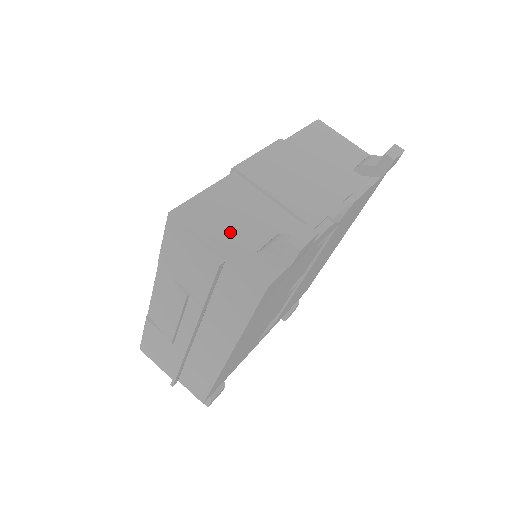
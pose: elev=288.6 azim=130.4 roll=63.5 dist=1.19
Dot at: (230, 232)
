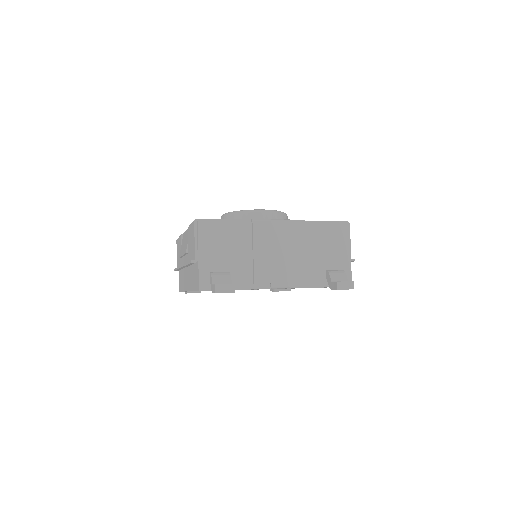
Dot at: (211, 252)
